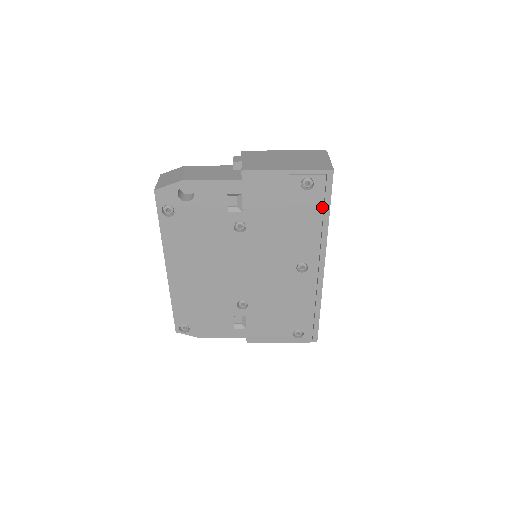
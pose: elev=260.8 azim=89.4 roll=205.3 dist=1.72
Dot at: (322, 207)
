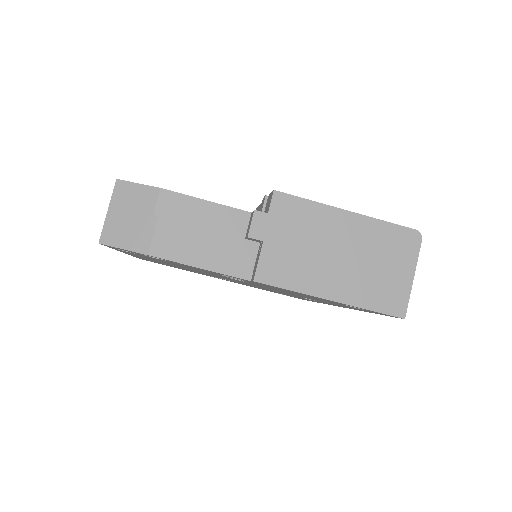
Dot at: occluded
